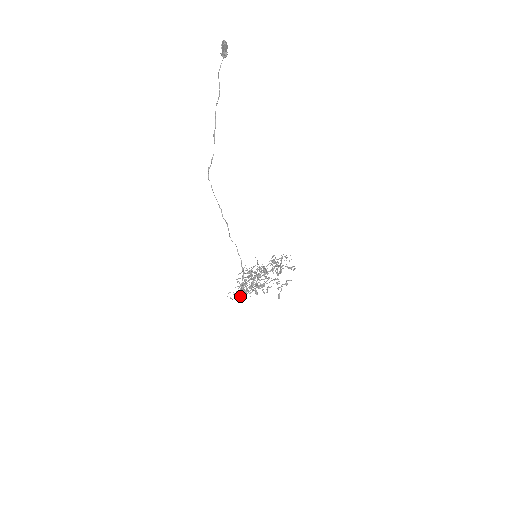
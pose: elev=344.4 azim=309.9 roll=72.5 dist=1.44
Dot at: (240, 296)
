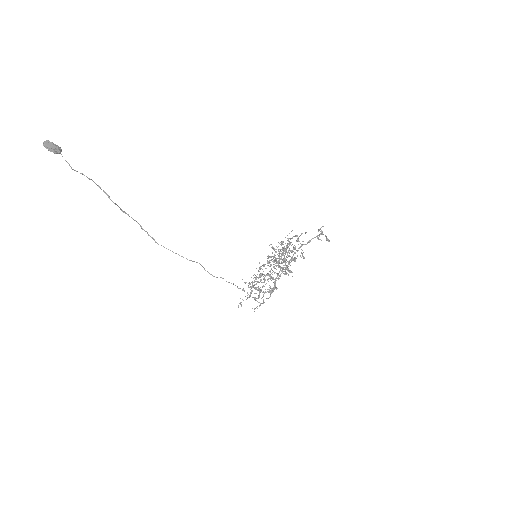
Dot at: occluded
